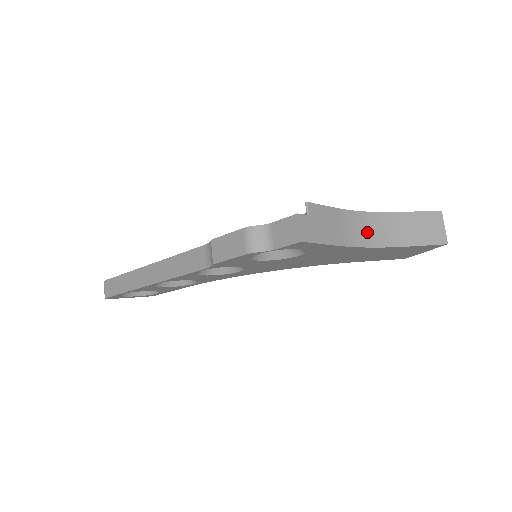
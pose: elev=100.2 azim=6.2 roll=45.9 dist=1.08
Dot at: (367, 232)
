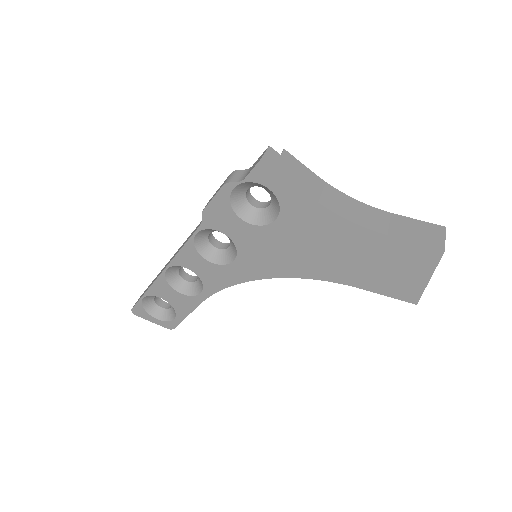
Dot at: (347, 209)
